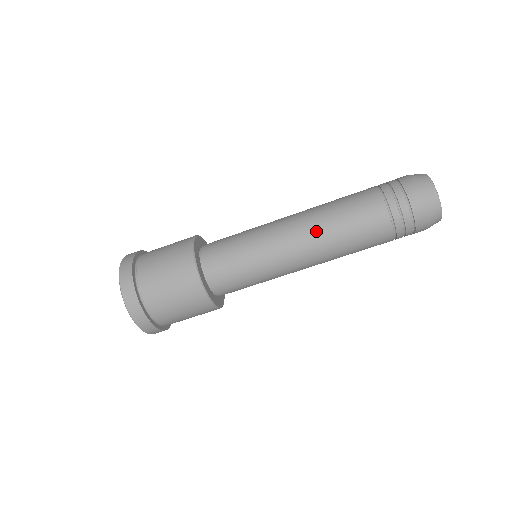
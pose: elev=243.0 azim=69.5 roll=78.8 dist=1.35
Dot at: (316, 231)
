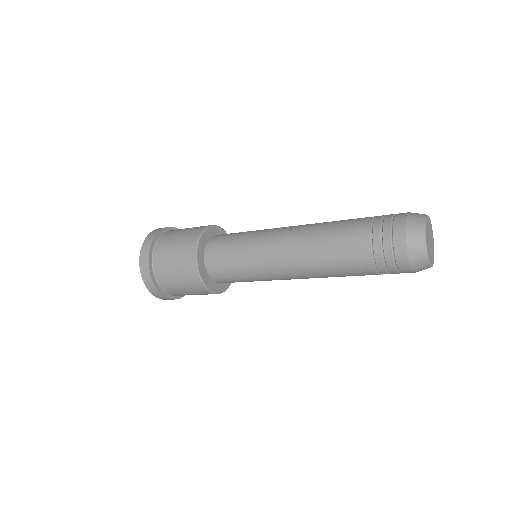
Dot at: occluded
